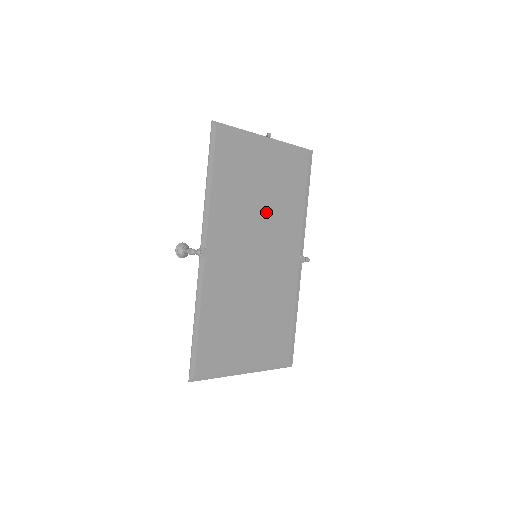
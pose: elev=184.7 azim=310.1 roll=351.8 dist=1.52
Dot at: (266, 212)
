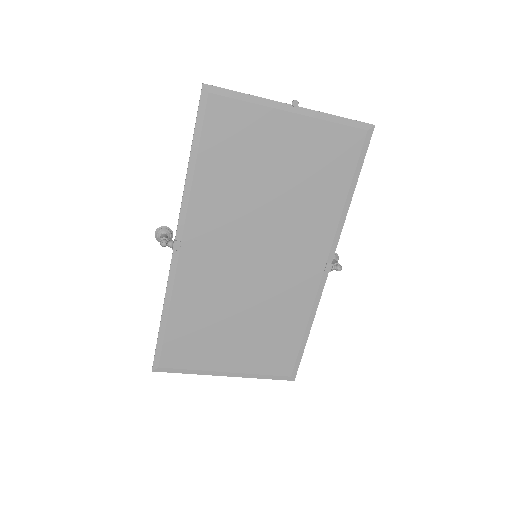
Dot at: (278, 205)
